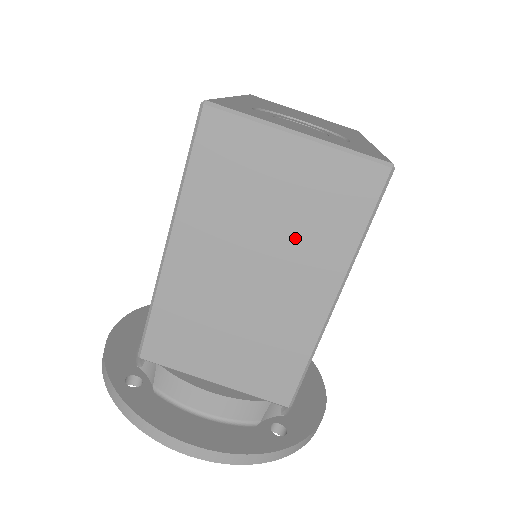
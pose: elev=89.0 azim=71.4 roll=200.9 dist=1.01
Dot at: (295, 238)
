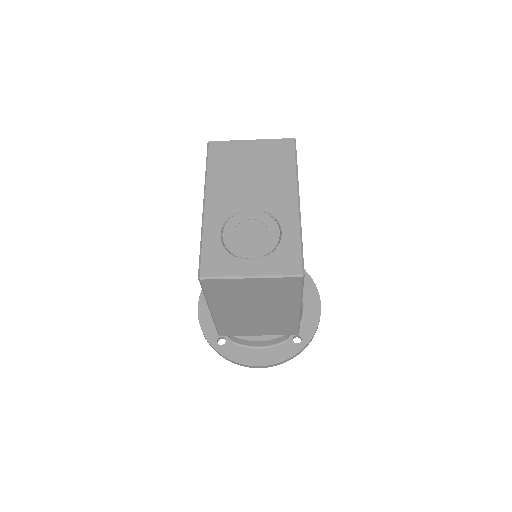
Dot at: (269, 300)
